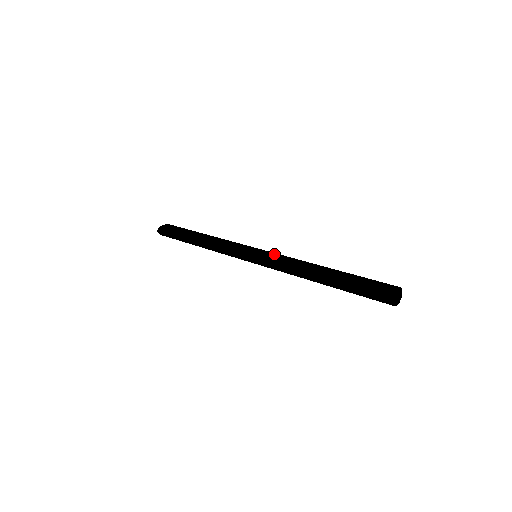
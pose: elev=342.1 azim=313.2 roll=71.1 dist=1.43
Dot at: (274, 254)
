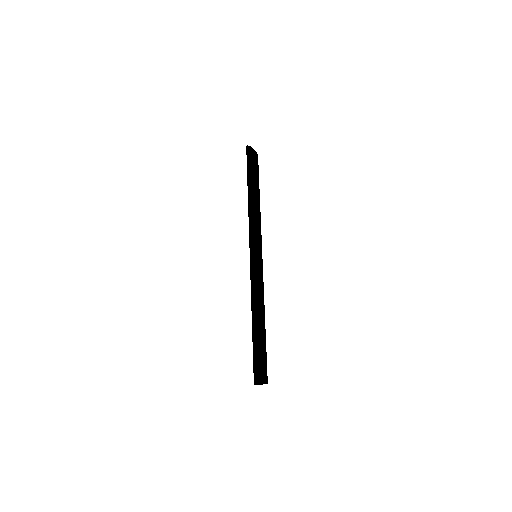
Dot at: (258, 273)
